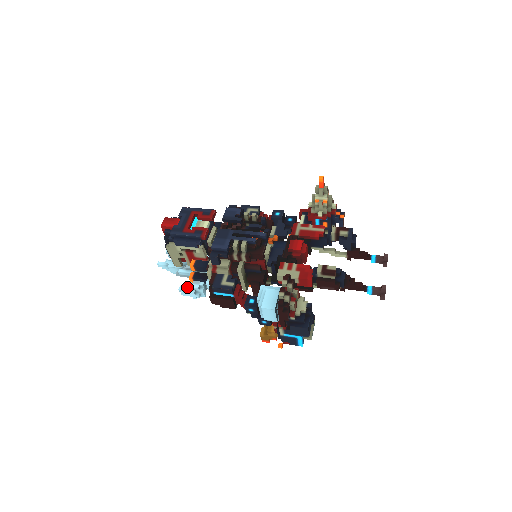
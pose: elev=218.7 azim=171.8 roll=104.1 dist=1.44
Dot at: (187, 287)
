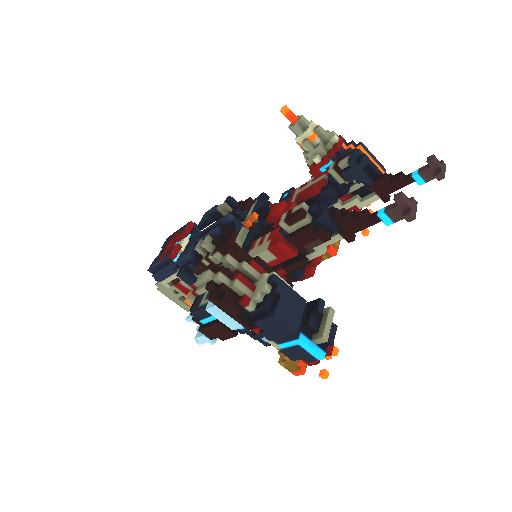
Dot at: (198, 331)
